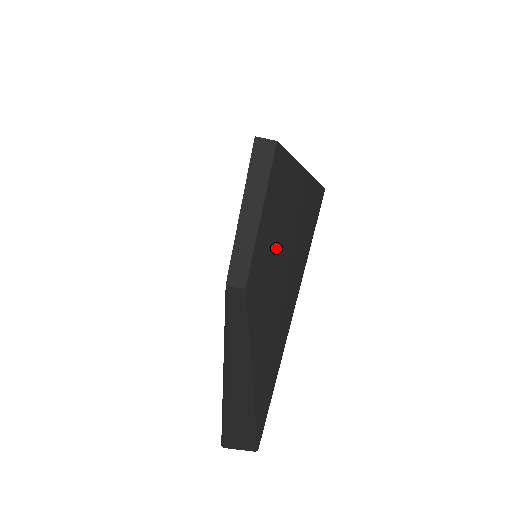
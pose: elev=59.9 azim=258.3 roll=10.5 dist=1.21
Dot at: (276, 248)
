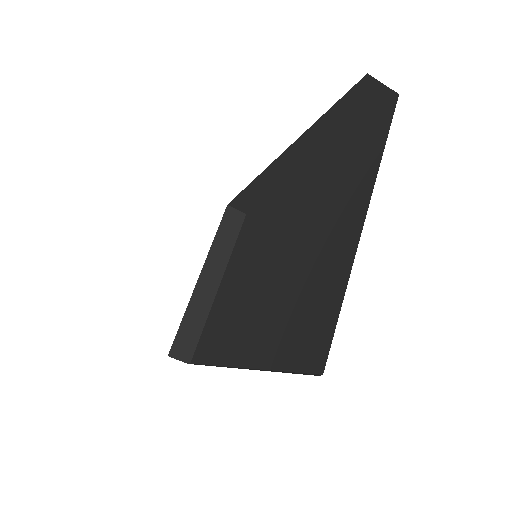
Dot at: (287, 237)
